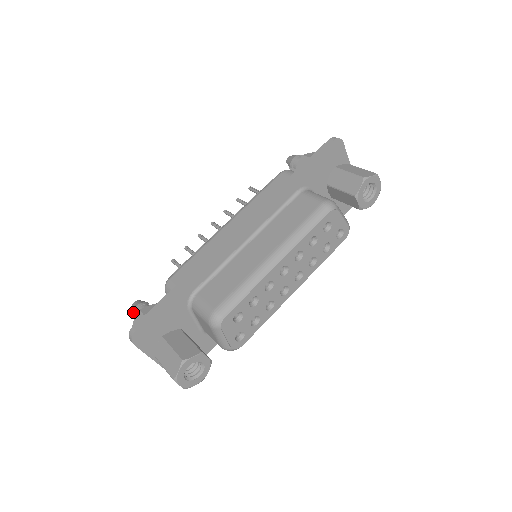
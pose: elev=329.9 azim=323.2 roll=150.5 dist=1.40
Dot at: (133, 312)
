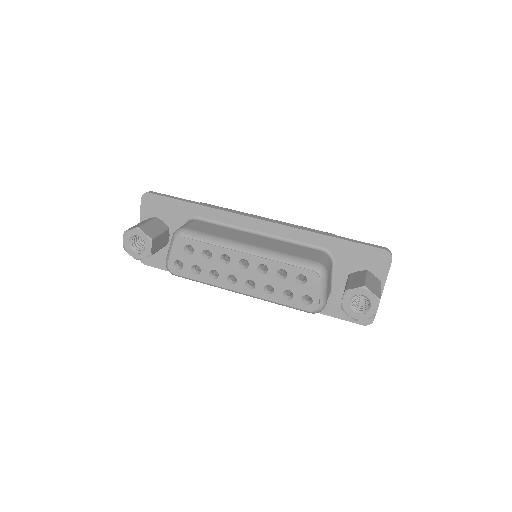
Dot at: occluded
